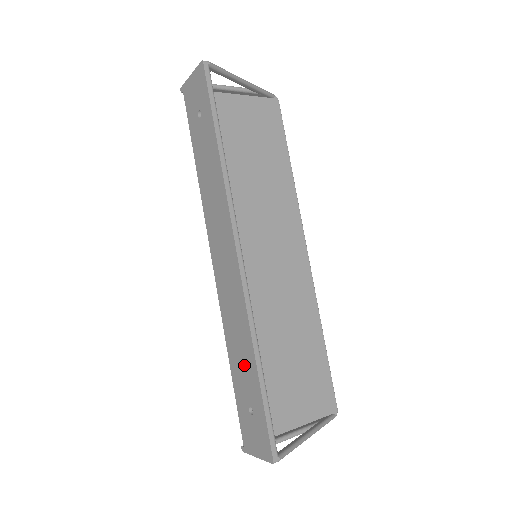
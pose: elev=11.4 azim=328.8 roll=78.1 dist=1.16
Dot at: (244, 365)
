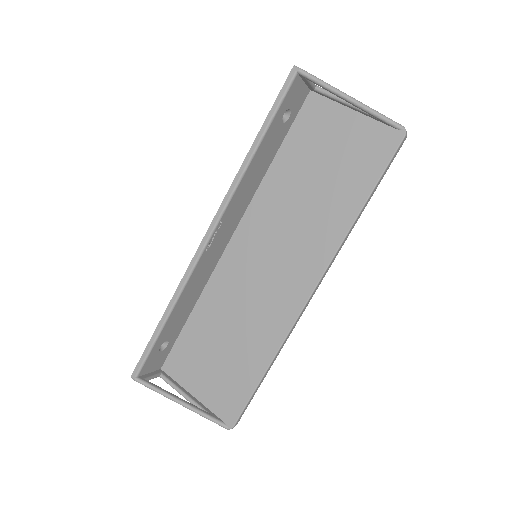
Dot at: occluded
